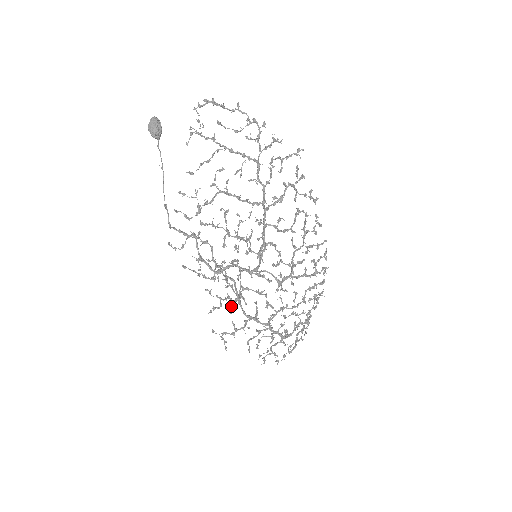
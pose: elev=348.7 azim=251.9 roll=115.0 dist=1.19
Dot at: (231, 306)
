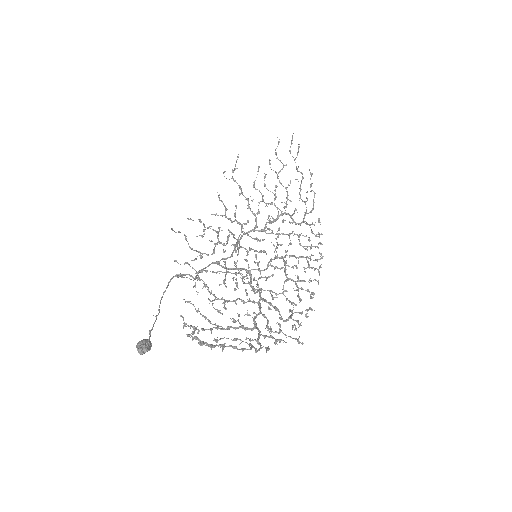
Dot at: (235, 216)
